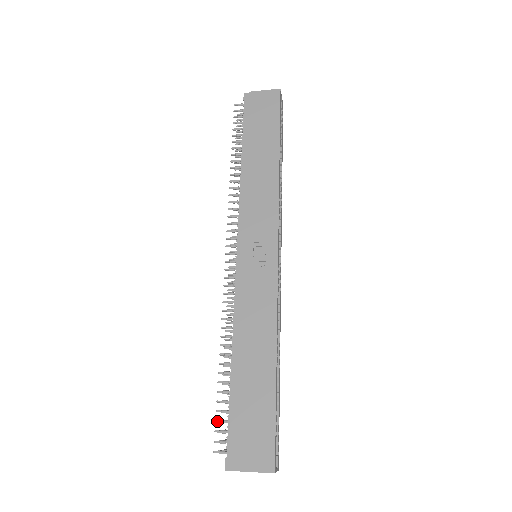
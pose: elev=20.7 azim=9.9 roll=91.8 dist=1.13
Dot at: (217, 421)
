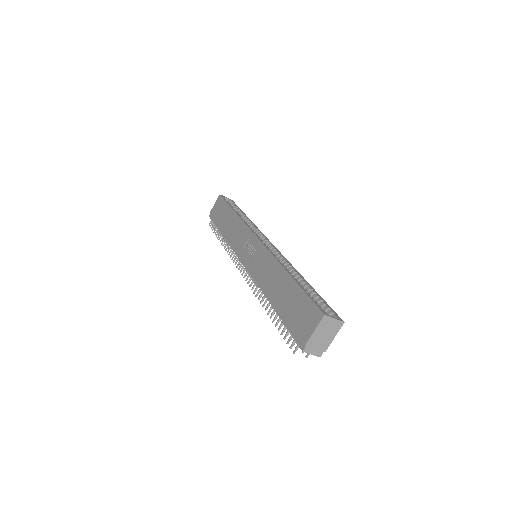
Dot at: (284, 338)
